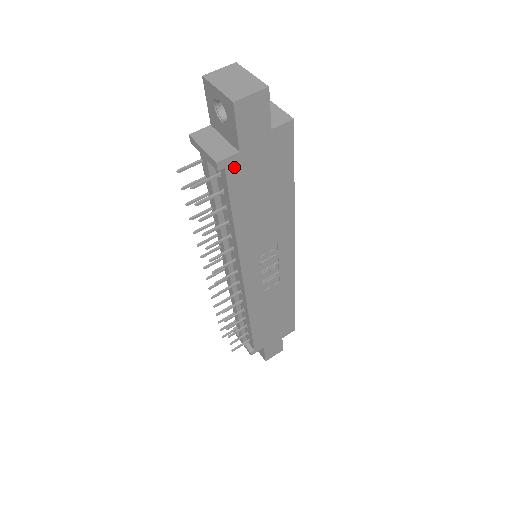
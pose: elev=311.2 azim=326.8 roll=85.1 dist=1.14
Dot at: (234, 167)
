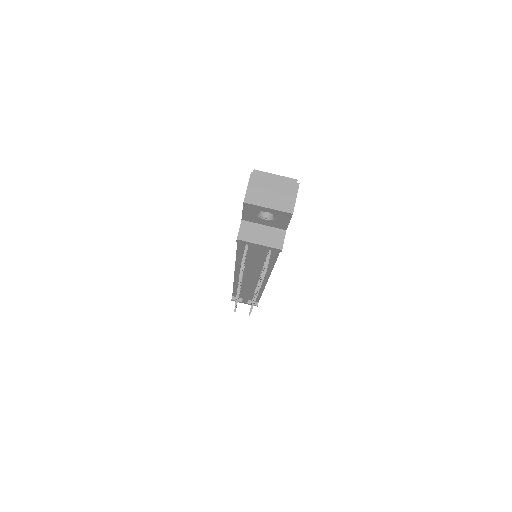
Dot at: occluded
